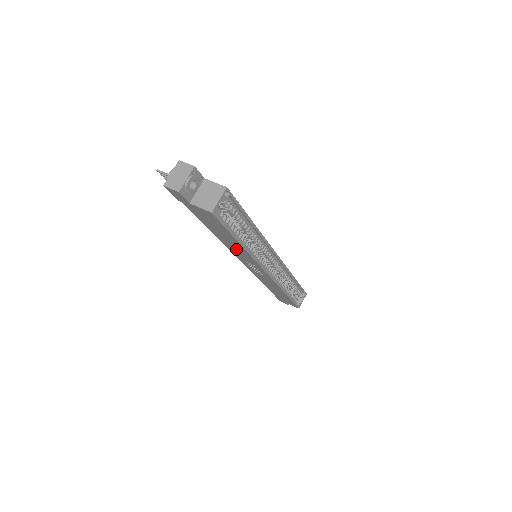
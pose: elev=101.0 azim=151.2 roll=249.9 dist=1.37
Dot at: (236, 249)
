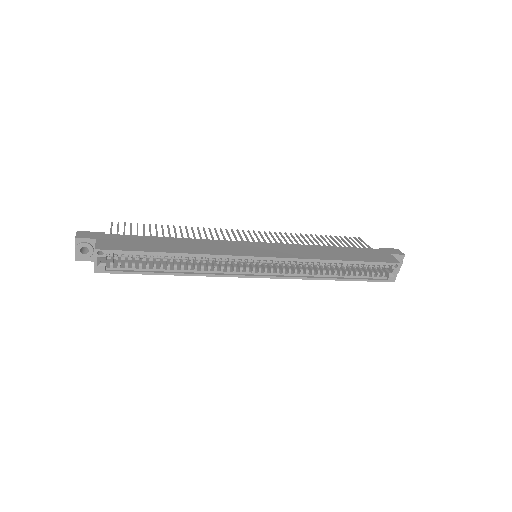
Dot at: occluded
